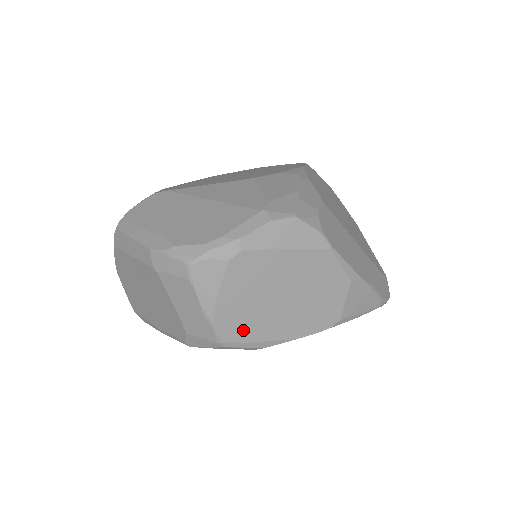
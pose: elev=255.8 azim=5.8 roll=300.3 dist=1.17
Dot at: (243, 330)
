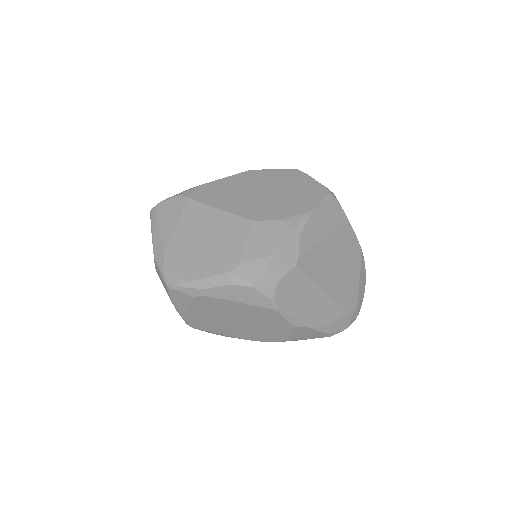
Dot at: (205, 326)
